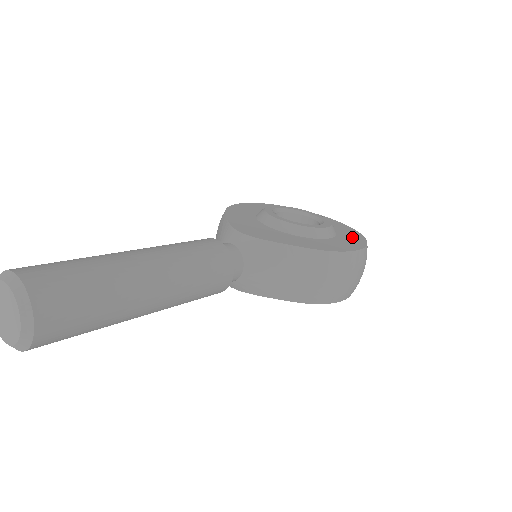
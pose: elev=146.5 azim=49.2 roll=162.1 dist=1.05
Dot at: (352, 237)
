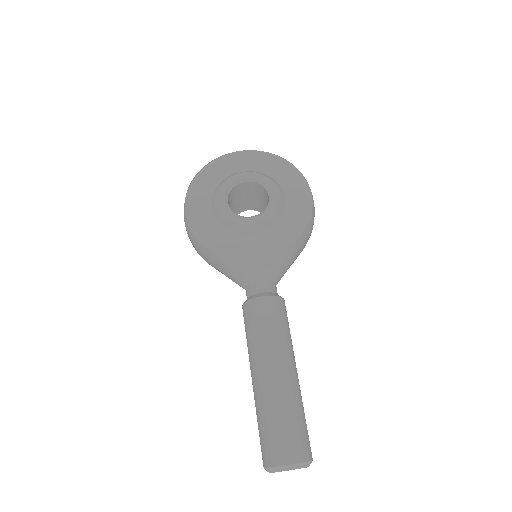
Dot at: (286, 174)
